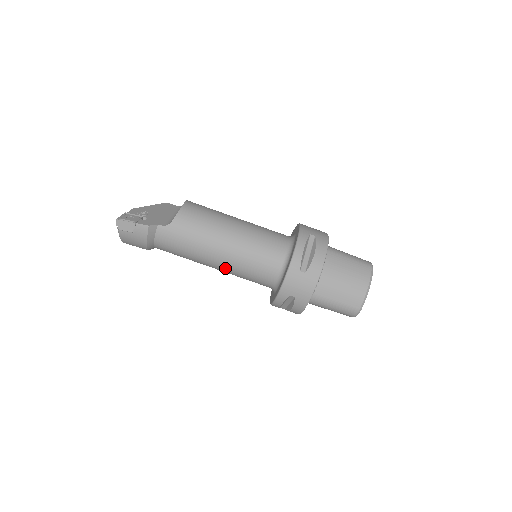
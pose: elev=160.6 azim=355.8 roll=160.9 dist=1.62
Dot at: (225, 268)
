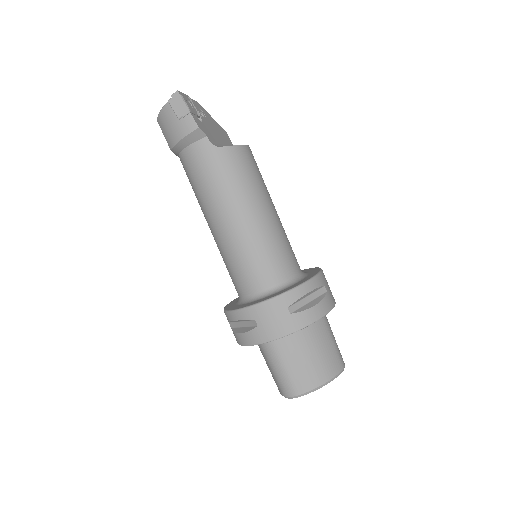
Dot at: (221, 237)
